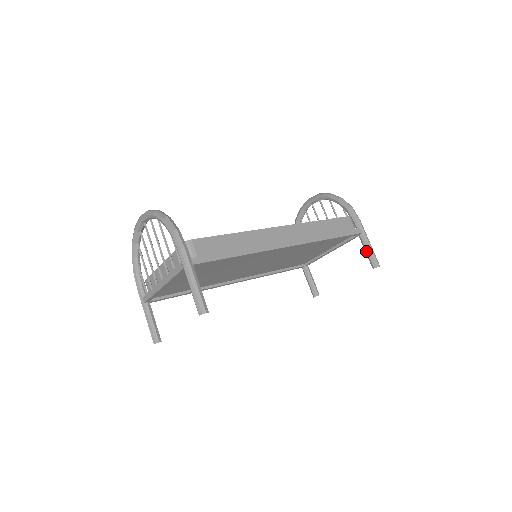
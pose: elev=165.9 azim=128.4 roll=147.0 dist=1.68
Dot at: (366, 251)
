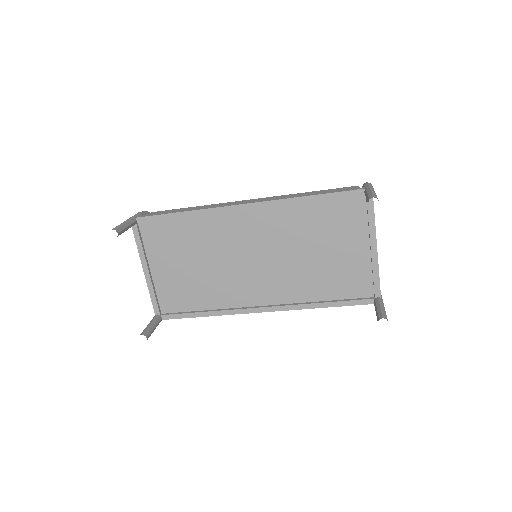
Dot at: (366, 198)
